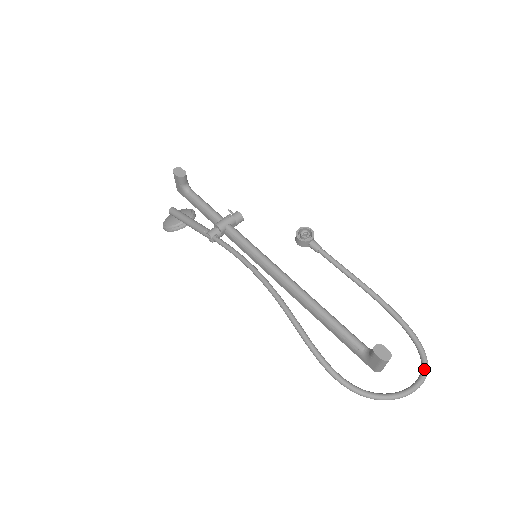
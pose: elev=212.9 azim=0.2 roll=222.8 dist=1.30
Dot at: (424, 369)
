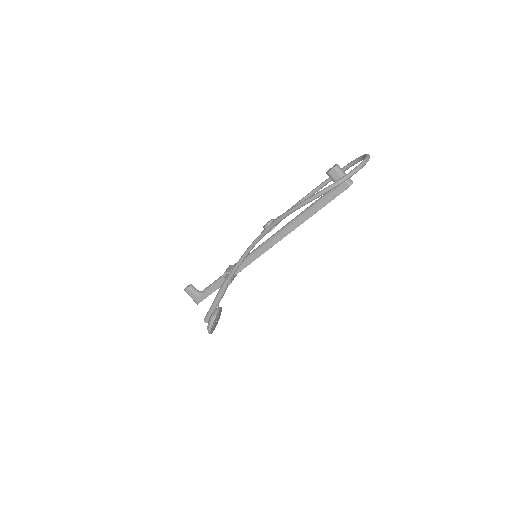
Dot at: (364, 155)
